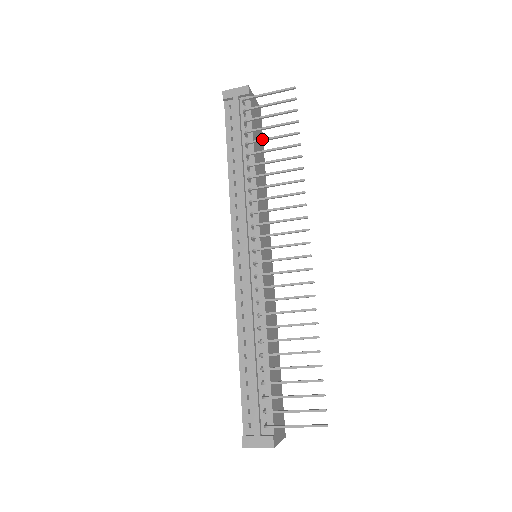
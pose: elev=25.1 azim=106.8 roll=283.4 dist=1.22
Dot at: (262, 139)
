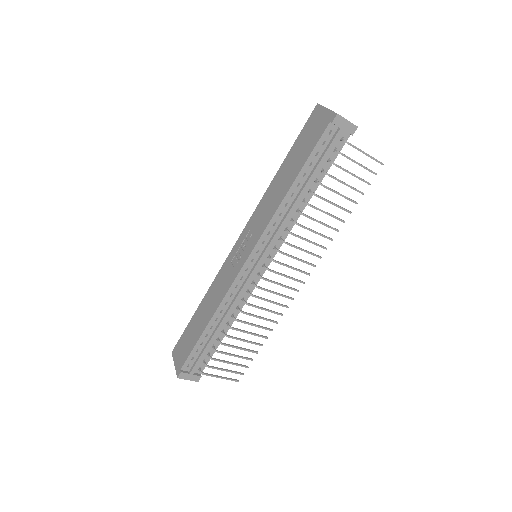
Dot at: (333, 190)
